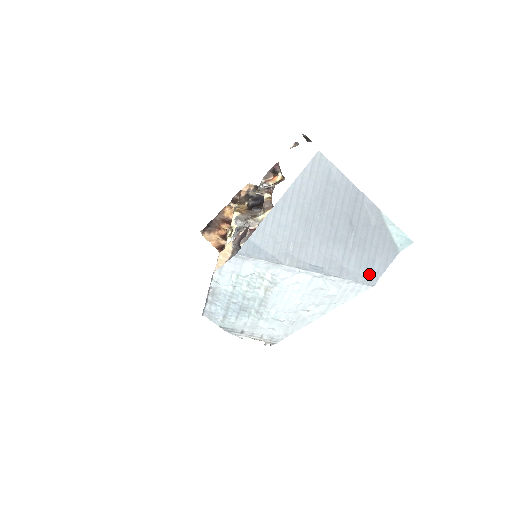
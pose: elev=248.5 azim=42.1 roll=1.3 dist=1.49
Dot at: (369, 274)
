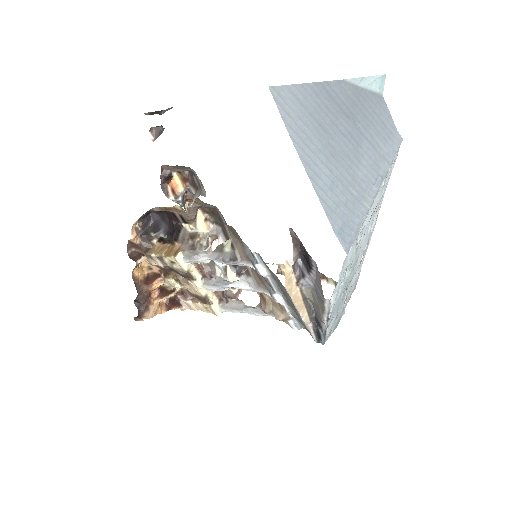
Dot at: (392, 137)
